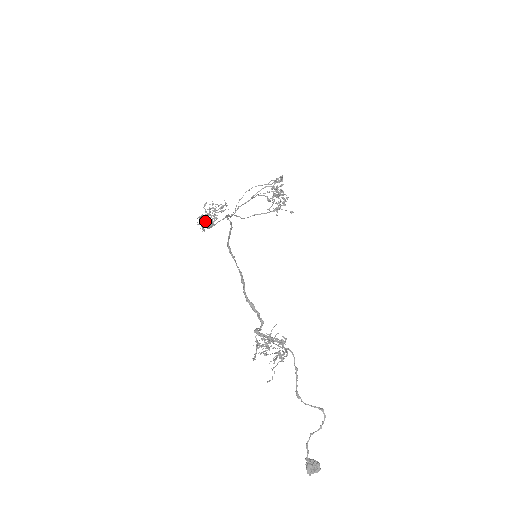
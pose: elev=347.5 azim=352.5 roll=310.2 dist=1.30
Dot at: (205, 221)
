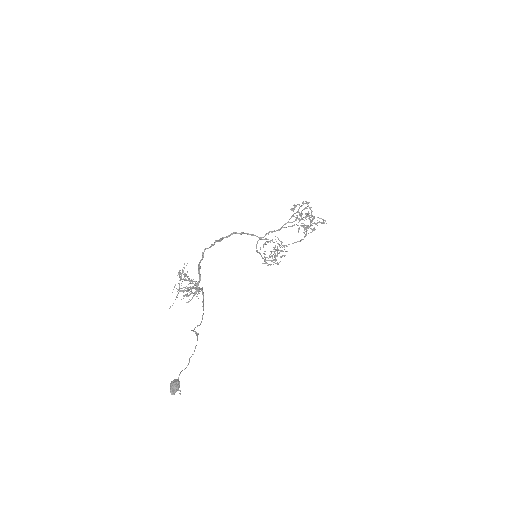
Dot at: occluded
